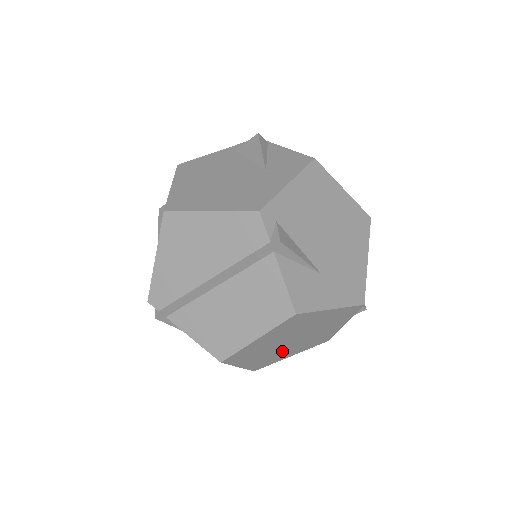
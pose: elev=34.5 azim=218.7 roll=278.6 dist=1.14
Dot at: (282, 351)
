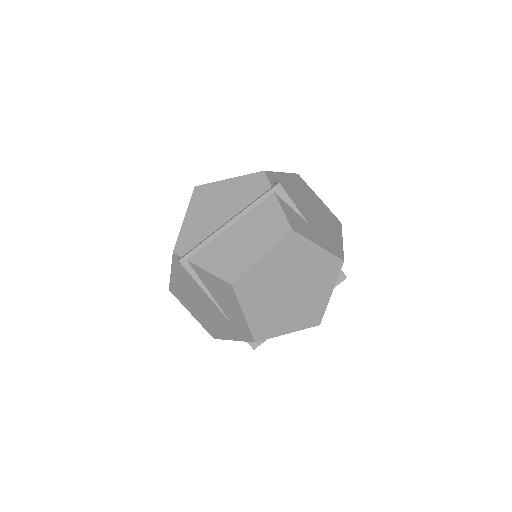
Dot at: (280, 311)
